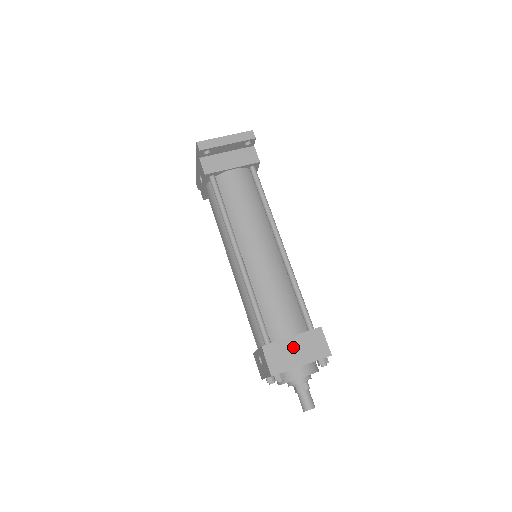
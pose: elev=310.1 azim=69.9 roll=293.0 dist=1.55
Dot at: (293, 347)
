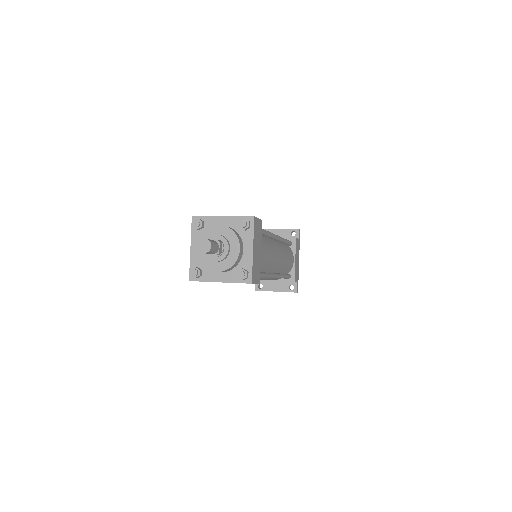
Dot at: occluded
